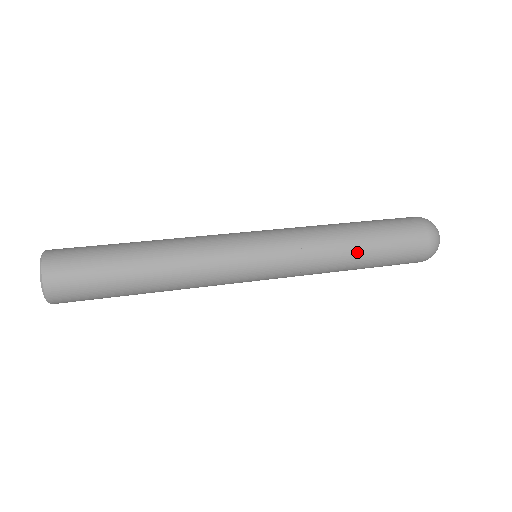
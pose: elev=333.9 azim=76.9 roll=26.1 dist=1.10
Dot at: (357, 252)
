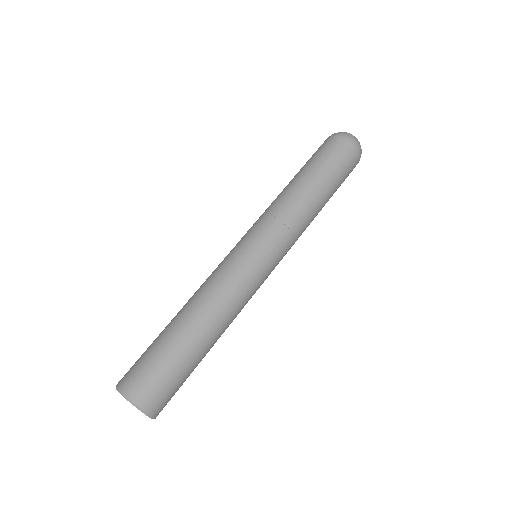
Dot at: occluded
